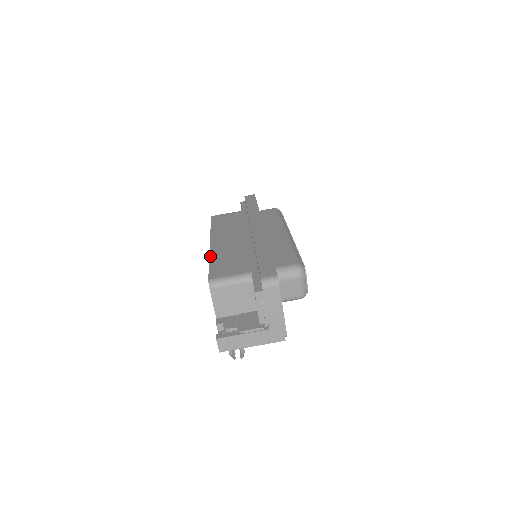
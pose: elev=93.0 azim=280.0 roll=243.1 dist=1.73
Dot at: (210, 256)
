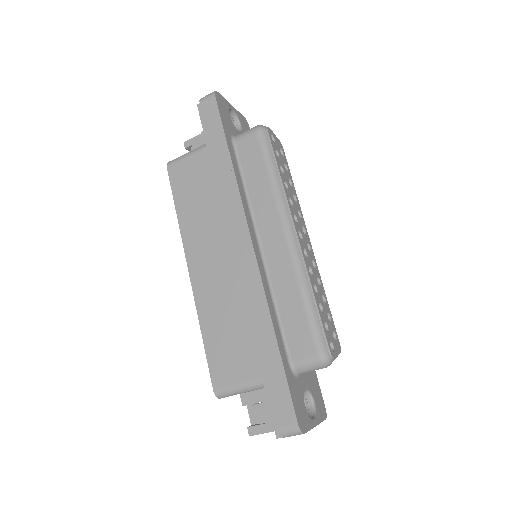
Dot at: (199, 320)
